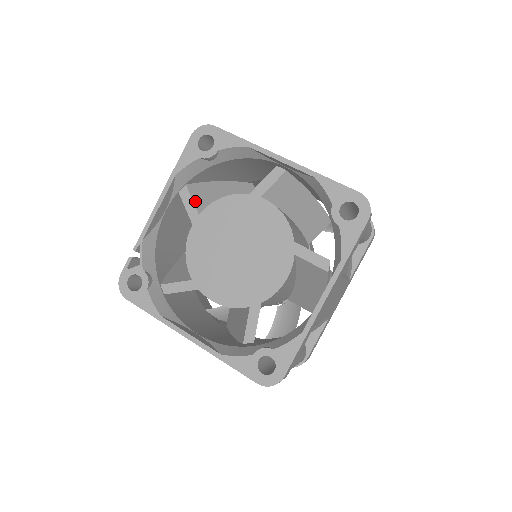
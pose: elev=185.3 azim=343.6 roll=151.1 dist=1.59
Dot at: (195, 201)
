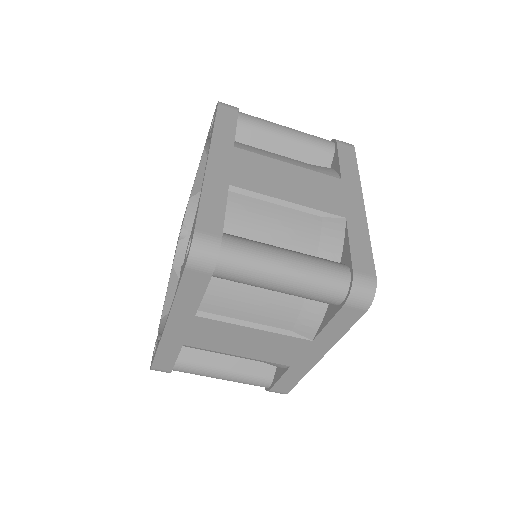
Dot at: occluded
